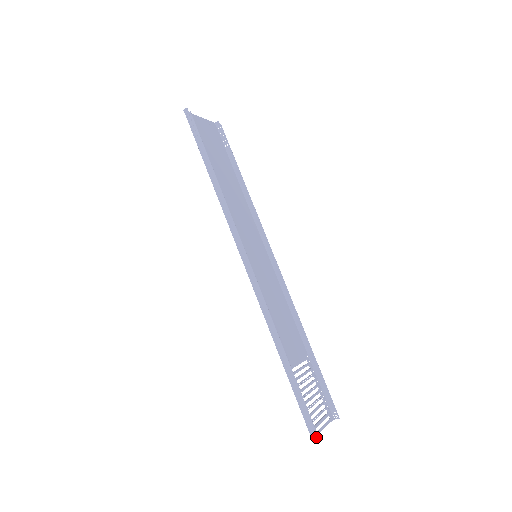
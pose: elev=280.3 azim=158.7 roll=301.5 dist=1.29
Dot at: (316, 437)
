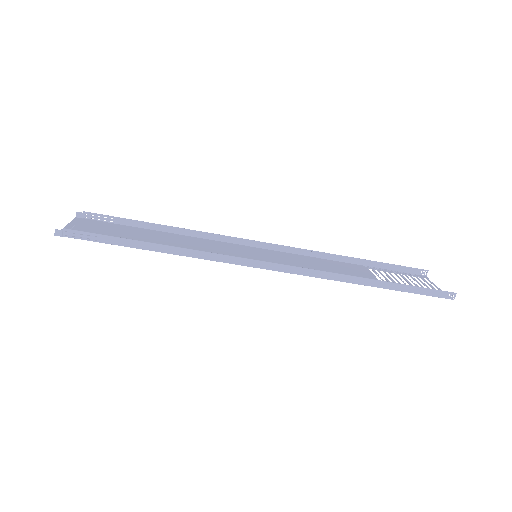
Dot at: (452, 295)
